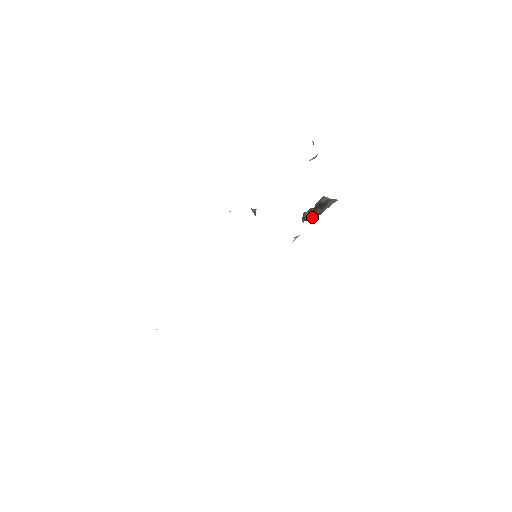
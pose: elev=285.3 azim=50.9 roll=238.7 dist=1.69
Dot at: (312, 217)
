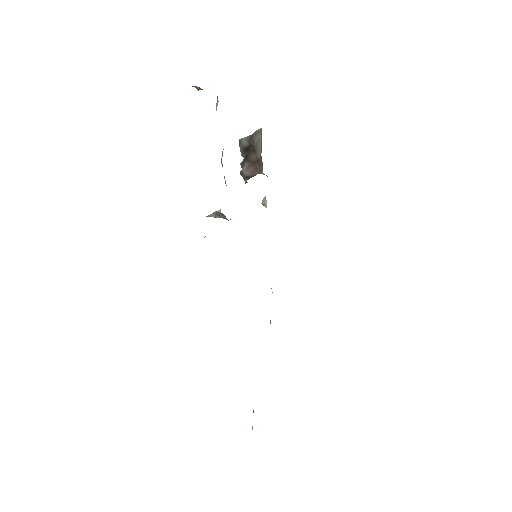
Dot at: (254, 168)
